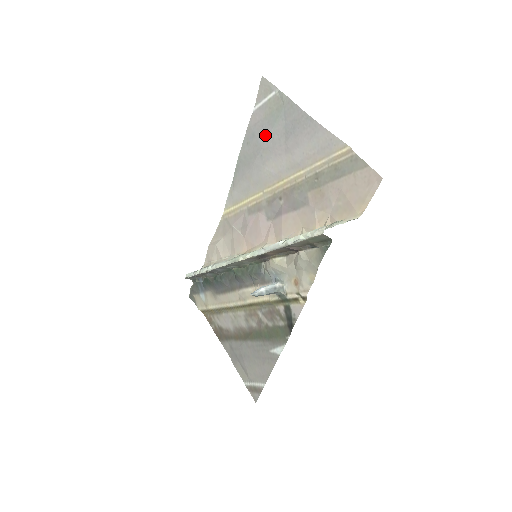
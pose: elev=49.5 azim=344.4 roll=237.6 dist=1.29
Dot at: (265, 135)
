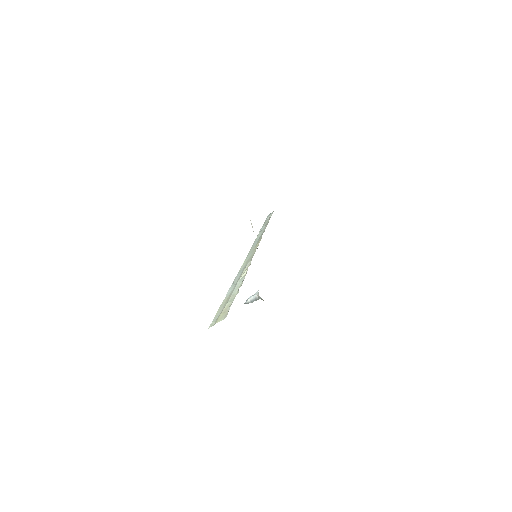
Dot at: occluded
